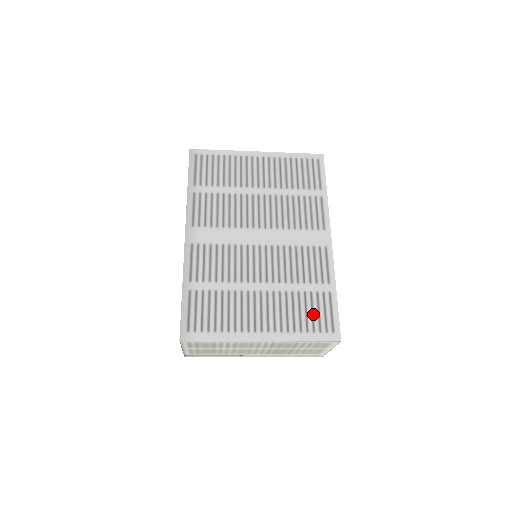
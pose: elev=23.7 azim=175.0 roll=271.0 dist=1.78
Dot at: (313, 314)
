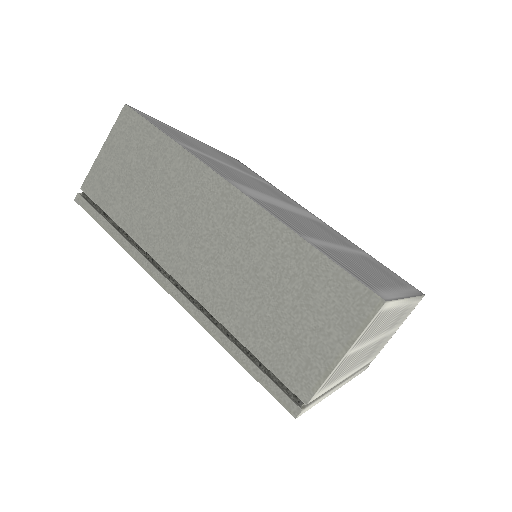
Dot at: (391, 274)
